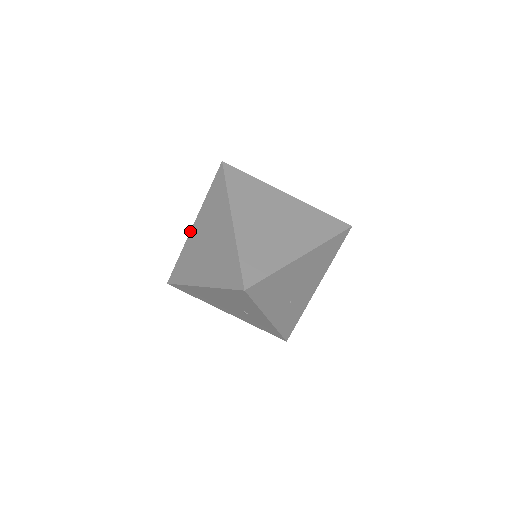
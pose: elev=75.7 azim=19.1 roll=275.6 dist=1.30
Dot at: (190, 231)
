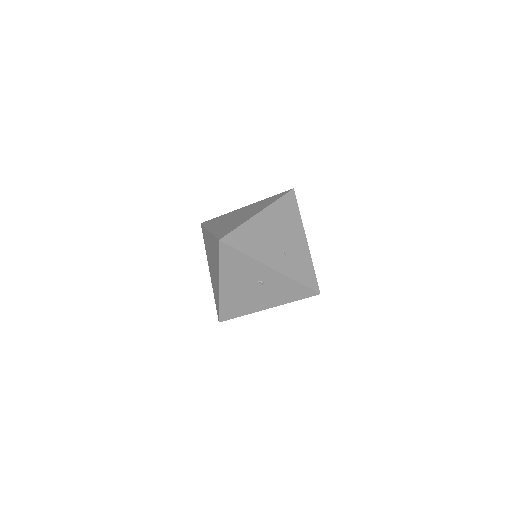
Dot at: (210, 276)
